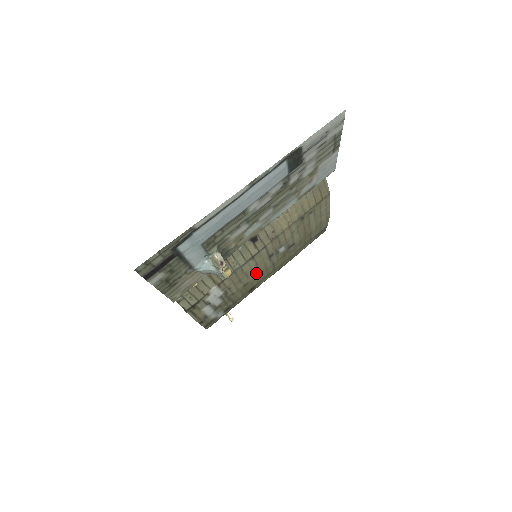
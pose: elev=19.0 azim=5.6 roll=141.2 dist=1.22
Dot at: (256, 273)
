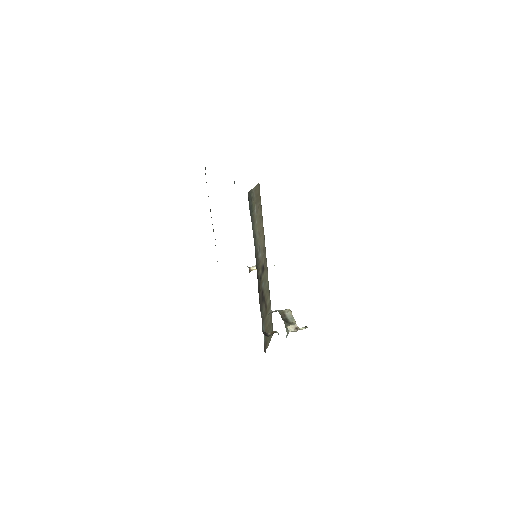
Dot at: occluded
